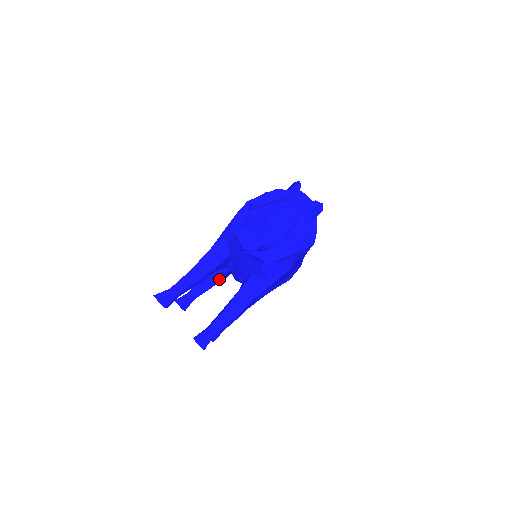
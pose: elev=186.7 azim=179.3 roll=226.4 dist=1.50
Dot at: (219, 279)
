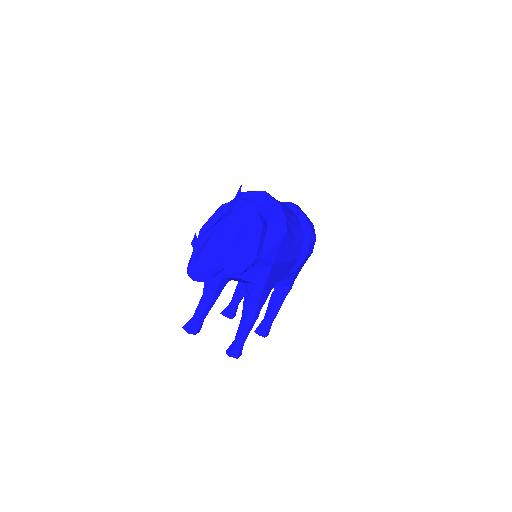
Dot at: occluded
